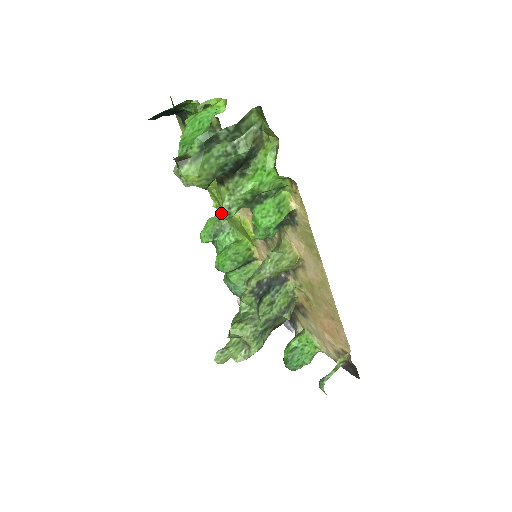
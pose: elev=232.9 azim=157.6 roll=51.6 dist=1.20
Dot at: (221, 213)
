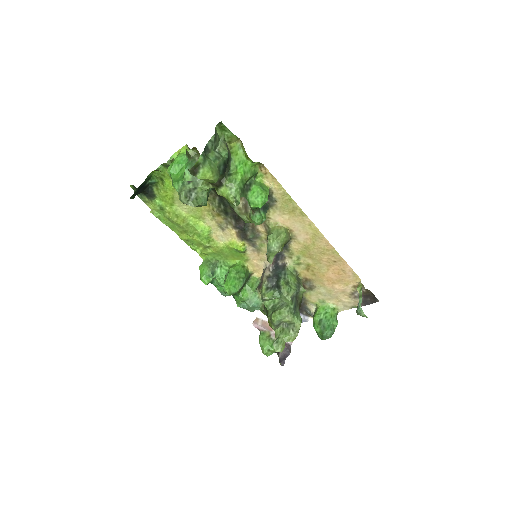
Dot at: (206, 256)
